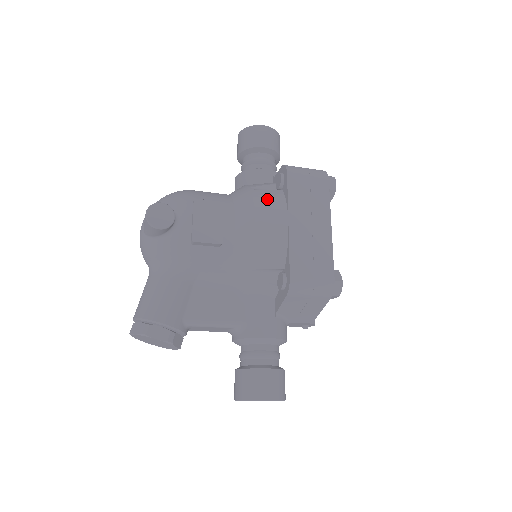
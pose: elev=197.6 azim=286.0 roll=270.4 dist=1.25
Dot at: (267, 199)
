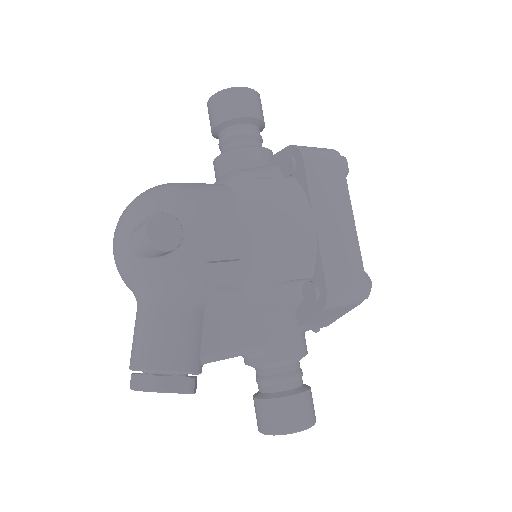
Dot at: (283, 192)
